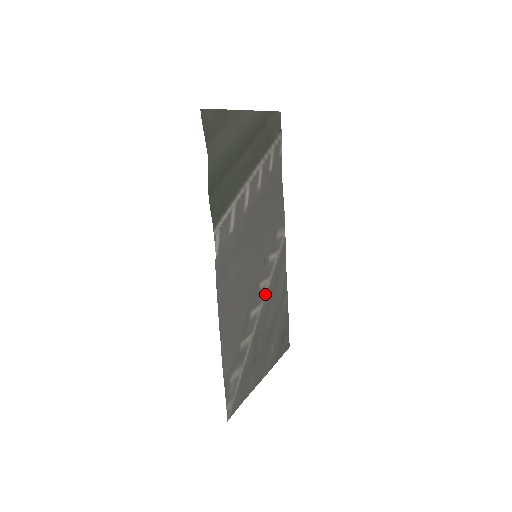
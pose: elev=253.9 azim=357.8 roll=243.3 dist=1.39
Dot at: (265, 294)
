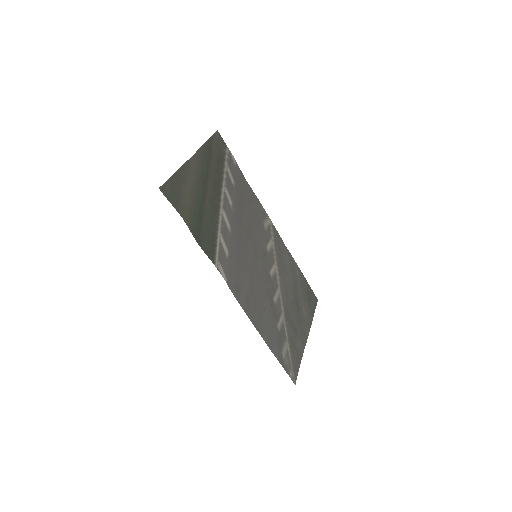
Dot at: (278, 277)
